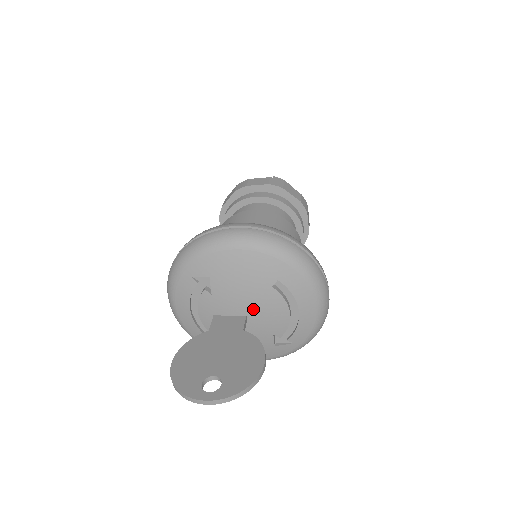
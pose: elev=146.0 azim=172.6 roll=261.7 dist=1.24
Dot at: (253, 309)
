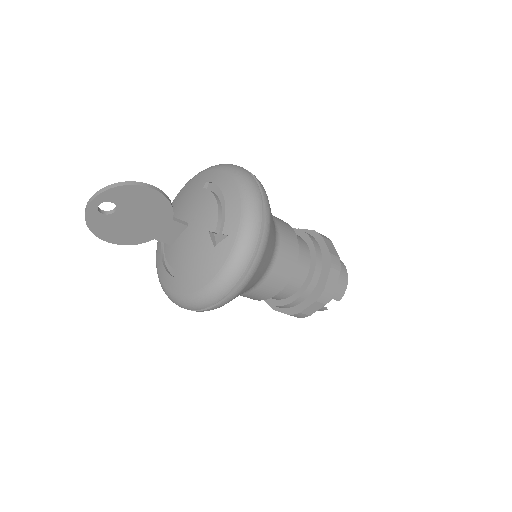
Dot at: (191, 214)
